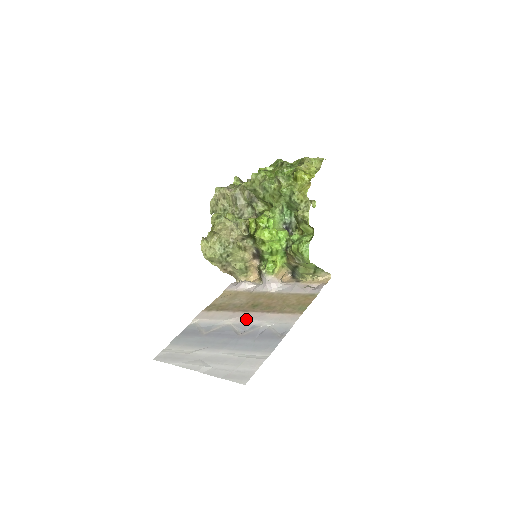
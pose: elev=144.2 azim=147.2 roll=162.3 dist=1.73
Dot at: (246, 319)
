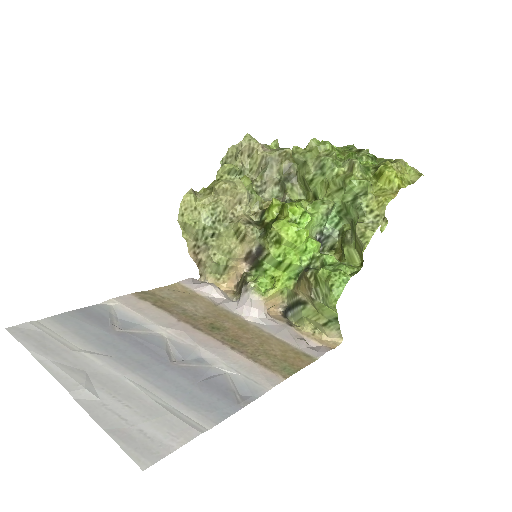
Dot at: (194, 341)
